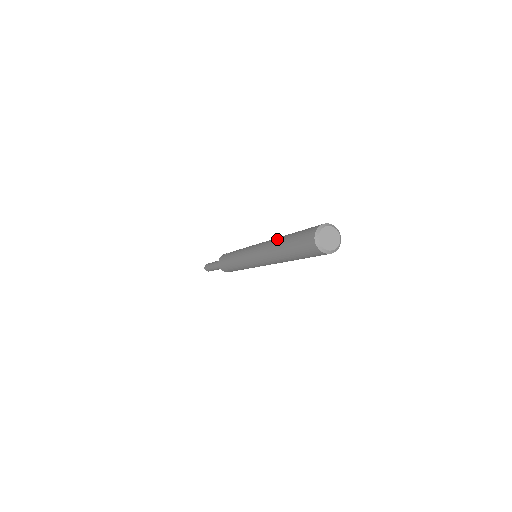
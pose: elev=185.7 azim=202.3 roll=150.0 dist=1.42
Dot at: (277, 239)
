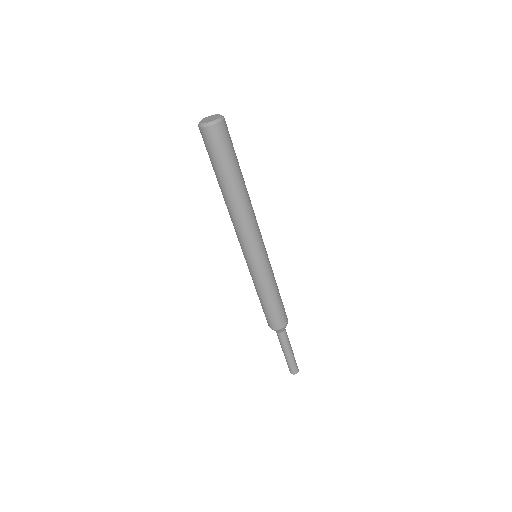
Dot at: occluded
